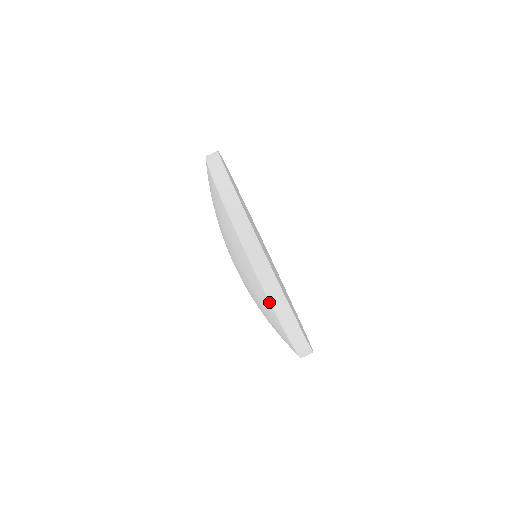
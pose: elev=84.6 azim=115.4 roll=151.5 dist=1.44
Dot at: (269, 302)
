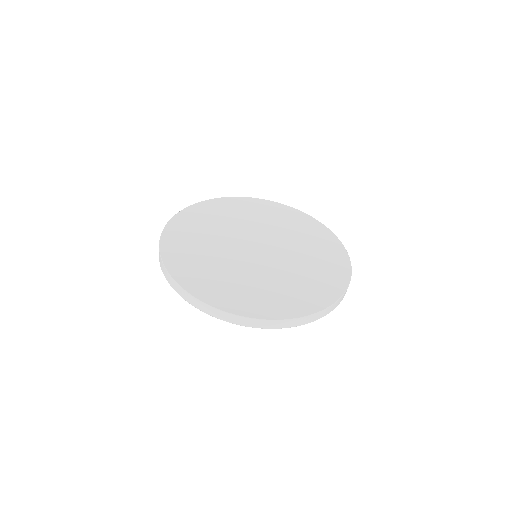
Dot at: occluded
